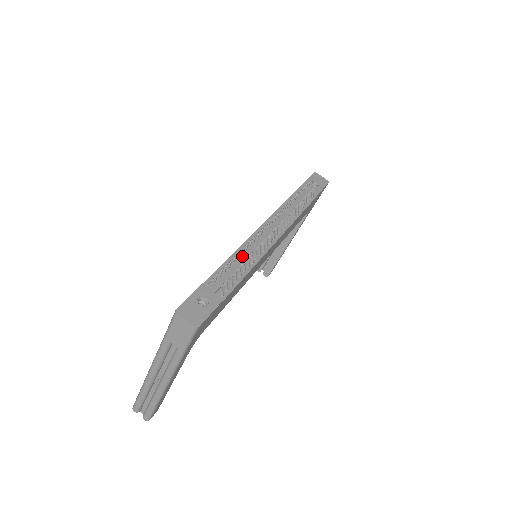
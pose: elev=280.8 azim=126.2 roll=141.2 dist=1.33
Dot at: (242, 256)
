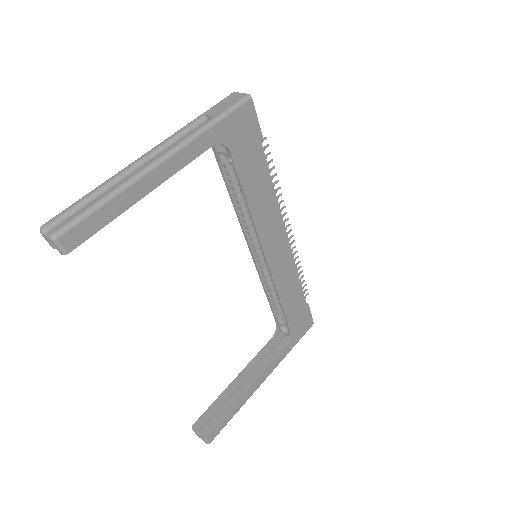
Dot at: occluded
